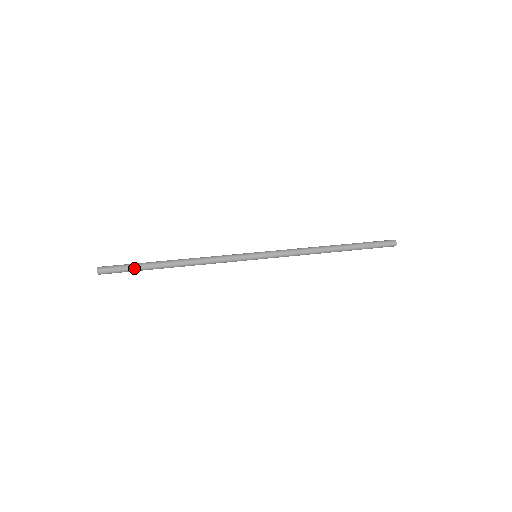
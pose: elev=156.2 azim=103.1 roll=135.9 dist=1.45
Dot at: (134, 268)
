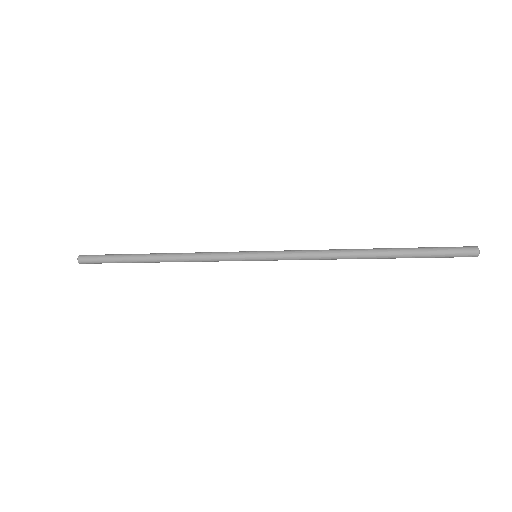
Dot at: (113, 256)
